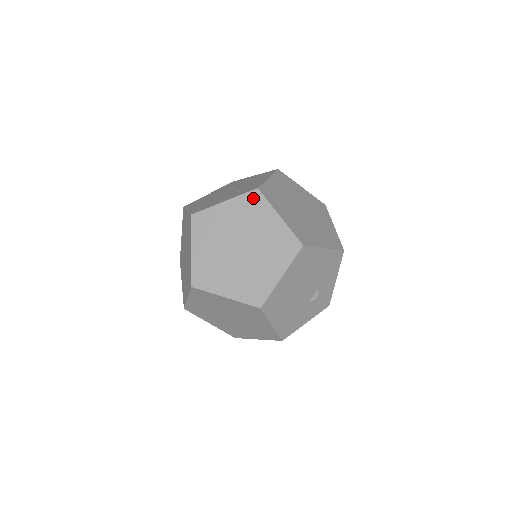
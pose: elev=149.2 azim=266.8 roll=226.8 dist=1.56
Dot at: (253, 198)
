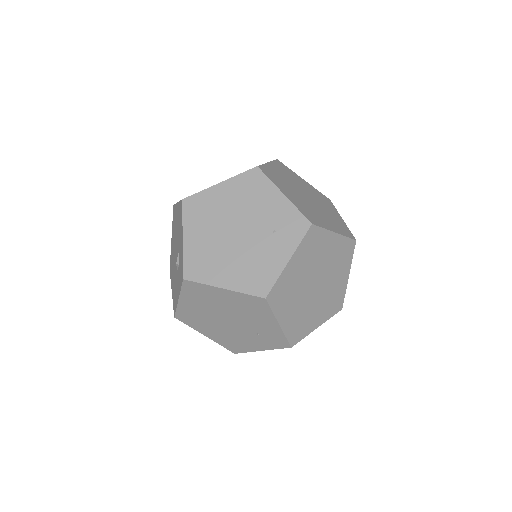
Dot at: (311, 236)
